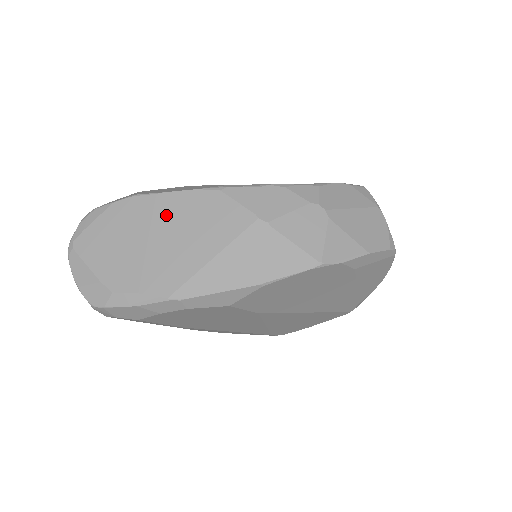
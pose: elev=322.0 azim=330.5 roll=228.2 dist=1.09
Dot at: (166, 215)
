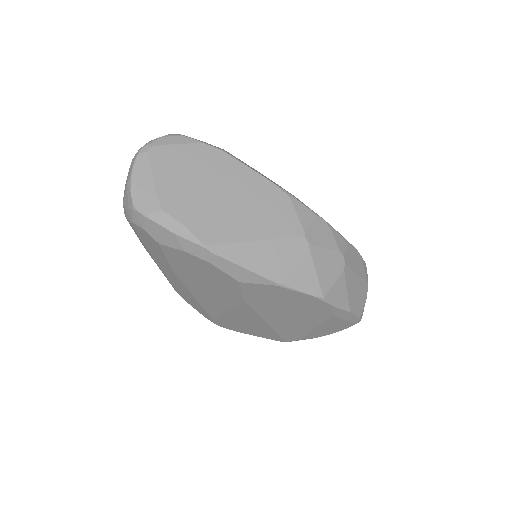
Dot at: (240, 184)
